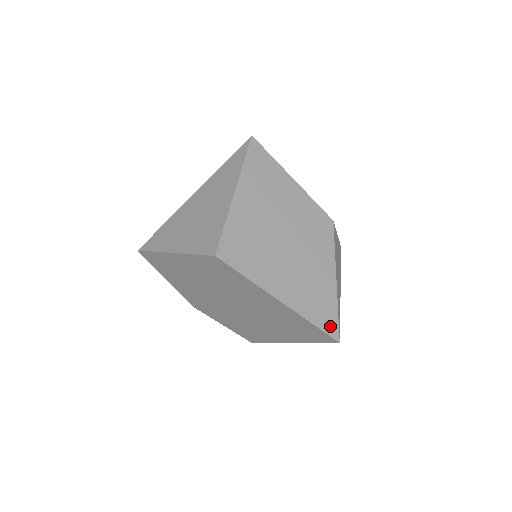
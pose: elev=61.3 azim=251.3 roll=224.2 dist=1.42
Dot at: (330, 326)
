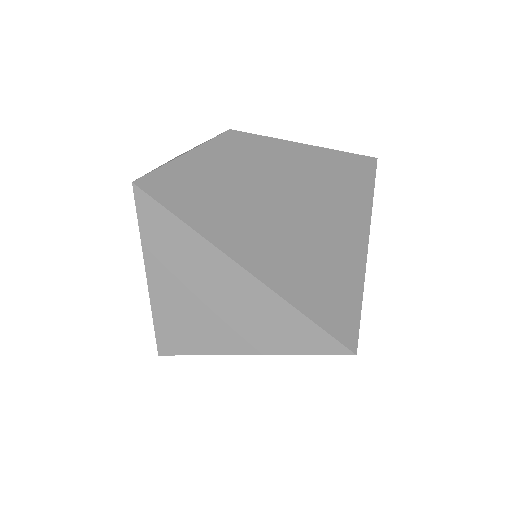
Dot at: occluded
